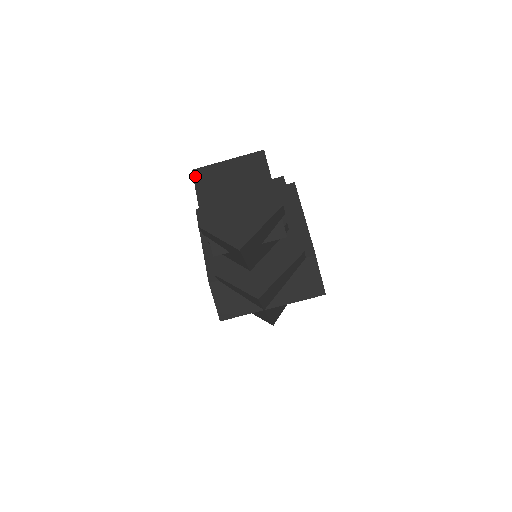
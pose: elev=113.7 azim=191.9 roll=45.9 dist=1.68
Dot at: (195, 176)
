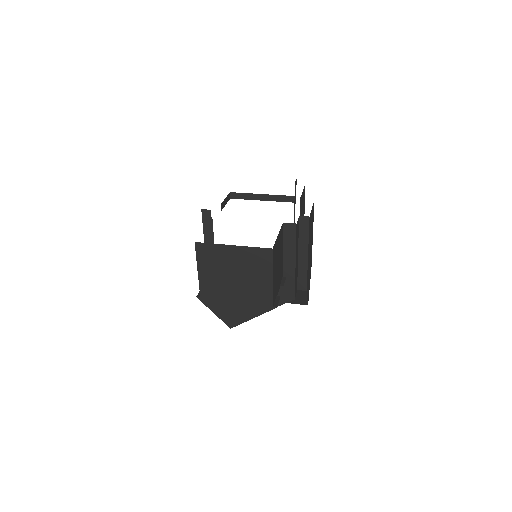
Dot at: (197, 250)
